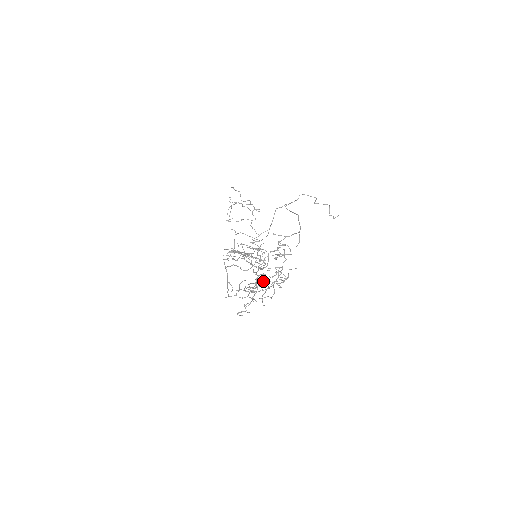
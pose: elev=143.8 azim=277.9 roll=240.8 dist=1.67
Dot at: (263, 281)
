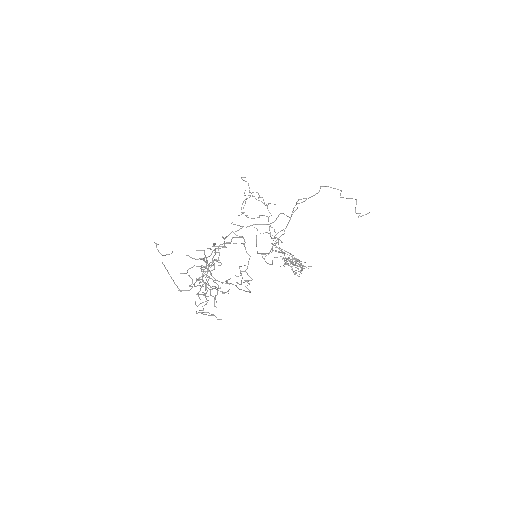
Dot at: occluded
